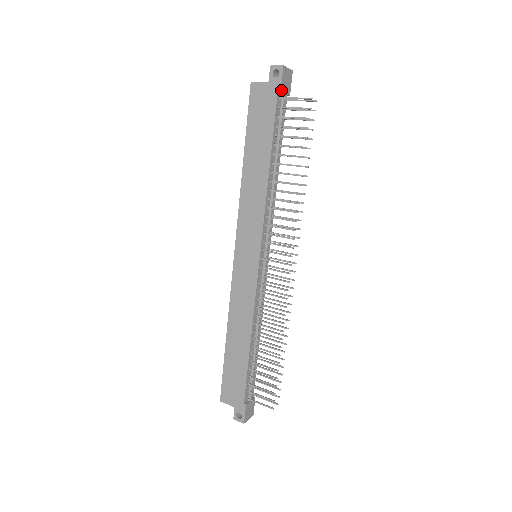
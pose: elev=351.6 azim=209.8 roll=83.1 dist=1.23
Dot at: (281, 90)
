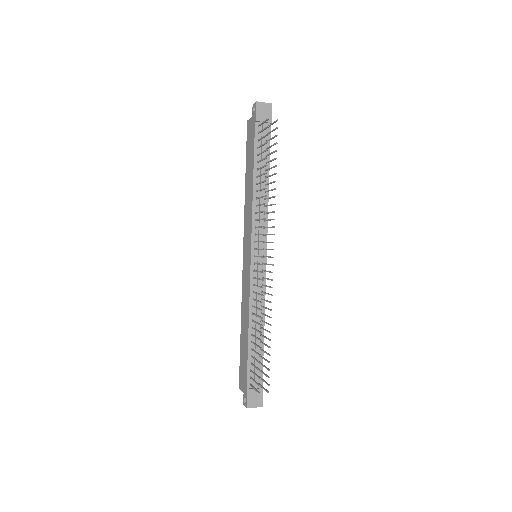
Dot at: (257, 120)
